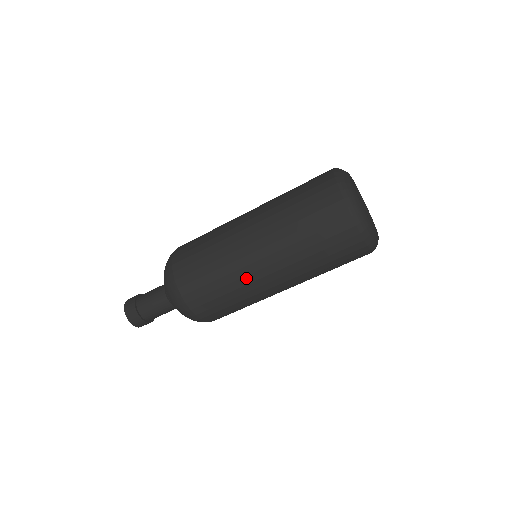
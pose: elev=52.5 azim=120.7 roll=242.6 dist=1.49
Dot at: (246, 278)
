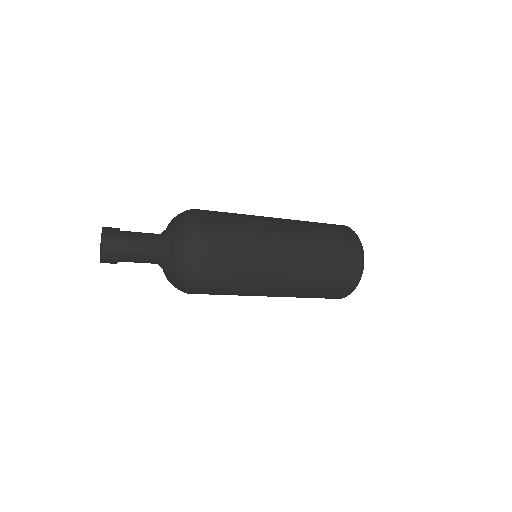
Dot at: occluded
